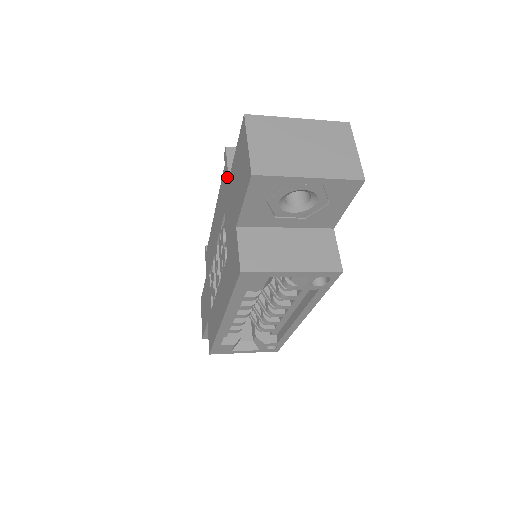
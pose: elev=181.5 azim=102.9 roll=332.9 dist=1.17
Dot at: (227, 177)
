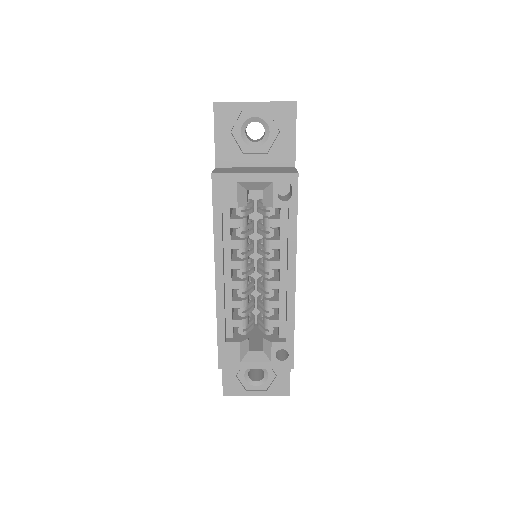
Dot at: occluded
